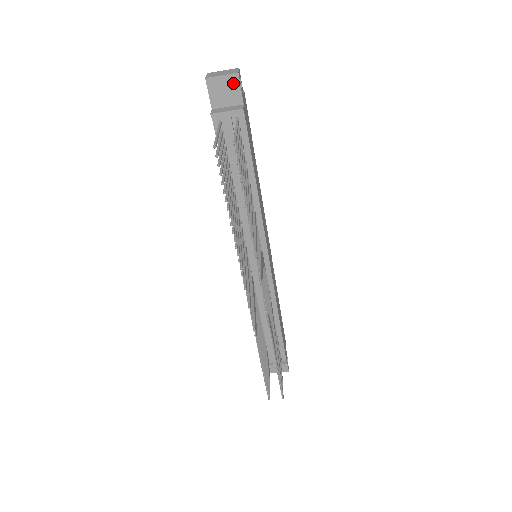
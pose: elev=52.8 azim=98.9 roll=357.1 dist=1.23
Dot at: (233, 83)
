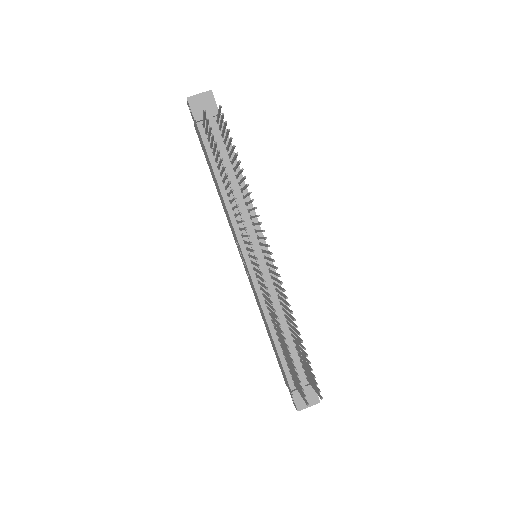
Dot at: (209, 98)
